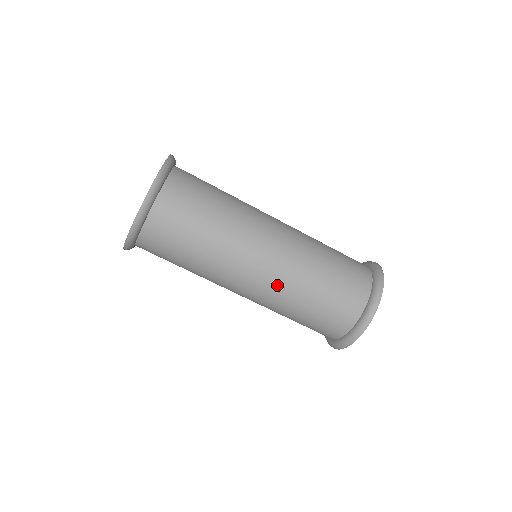
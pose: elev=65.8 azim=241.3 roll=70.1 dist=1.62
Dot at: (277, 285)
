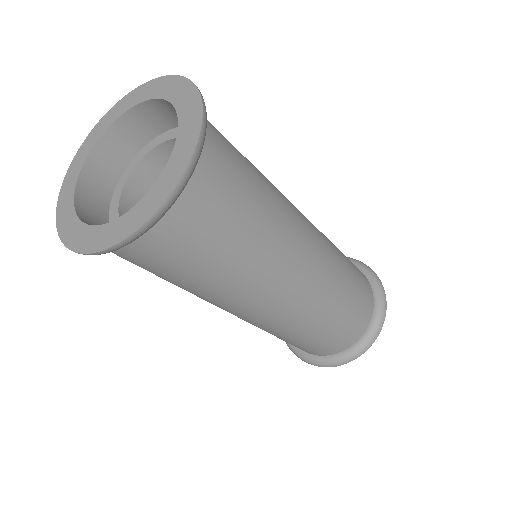
Dot at: (299, 312)
